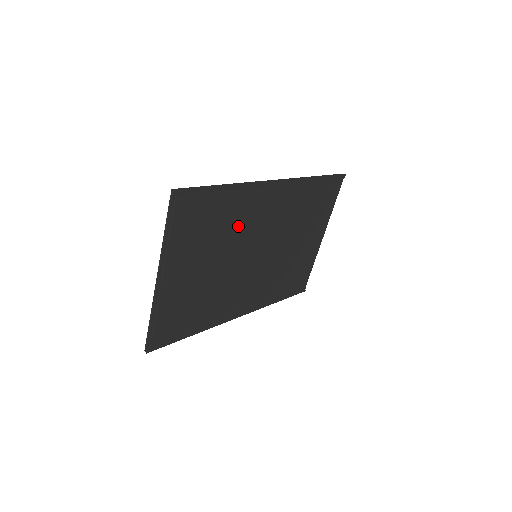
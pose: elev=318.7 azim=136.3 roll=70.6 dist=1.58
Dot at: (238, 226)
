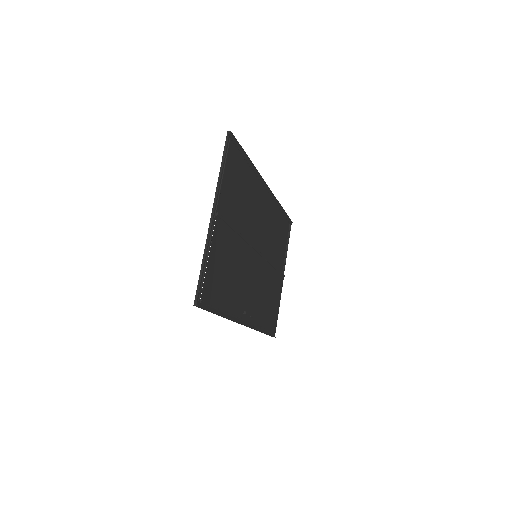
Dot at: (250, 210)
